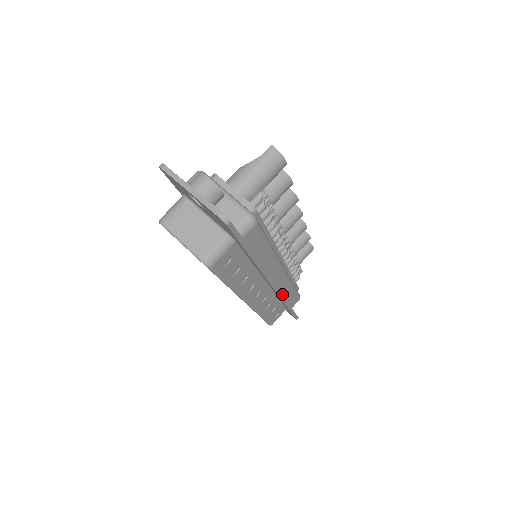
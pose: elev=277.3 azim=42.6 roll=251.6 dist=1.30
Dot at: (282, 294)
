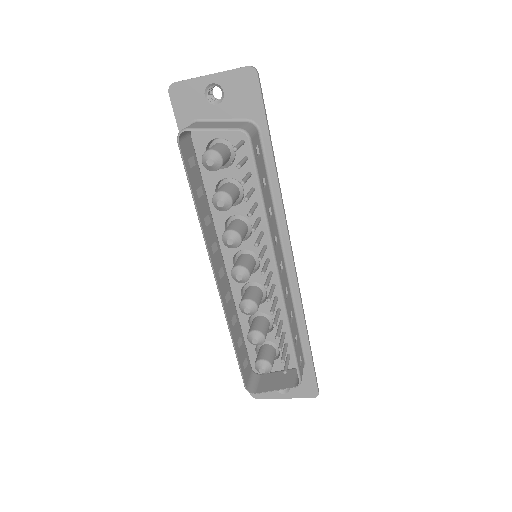
Dot at: (297, 304)
